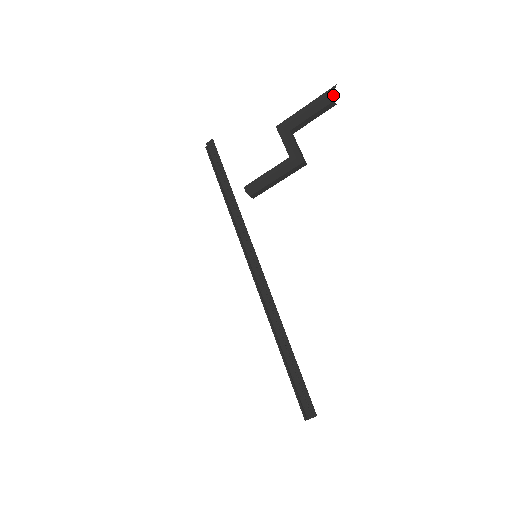
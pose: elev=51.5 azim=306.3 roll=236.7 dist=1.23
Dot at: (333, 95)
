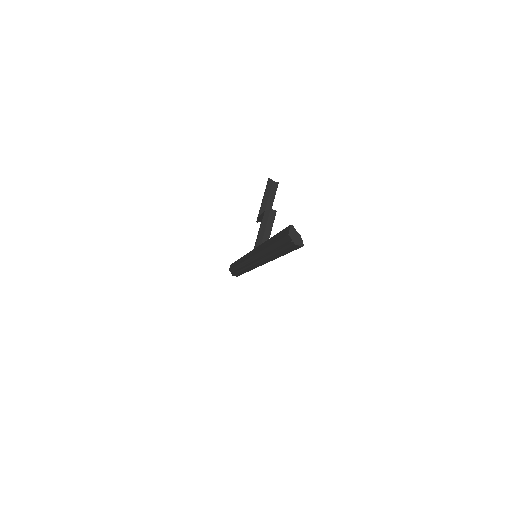
Dot at: (270, 179)
